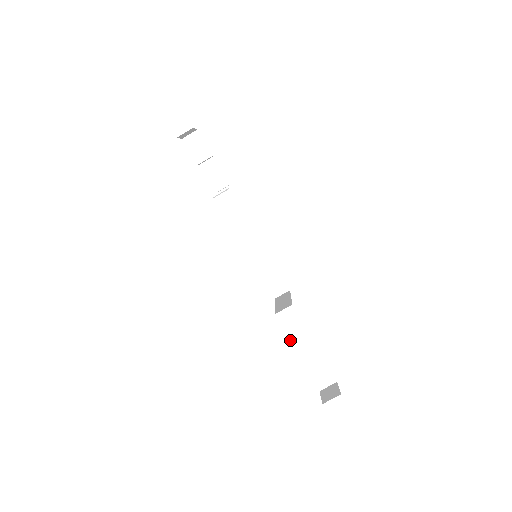
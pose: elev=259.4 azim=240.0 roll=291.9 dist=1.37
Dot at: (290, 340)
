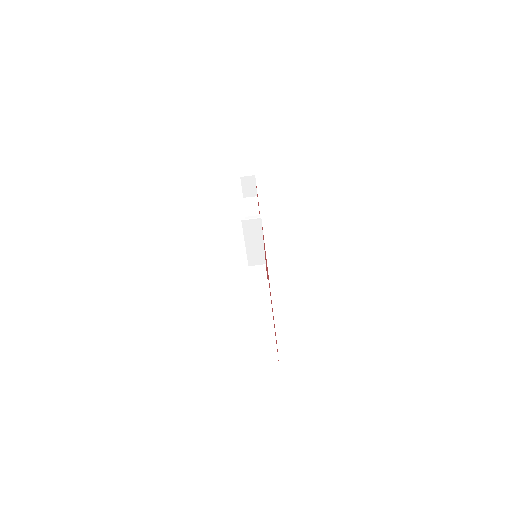
Dot at: (250, 306)
